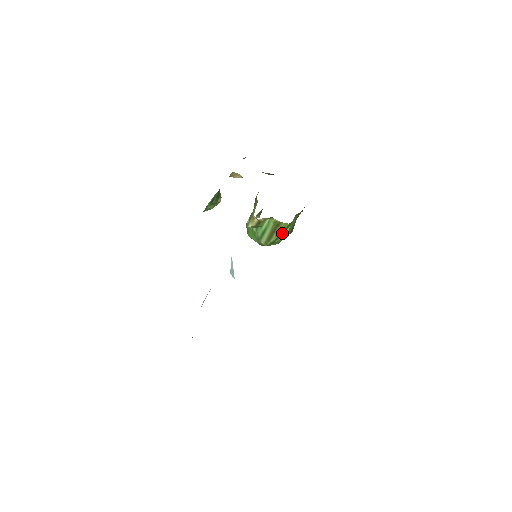
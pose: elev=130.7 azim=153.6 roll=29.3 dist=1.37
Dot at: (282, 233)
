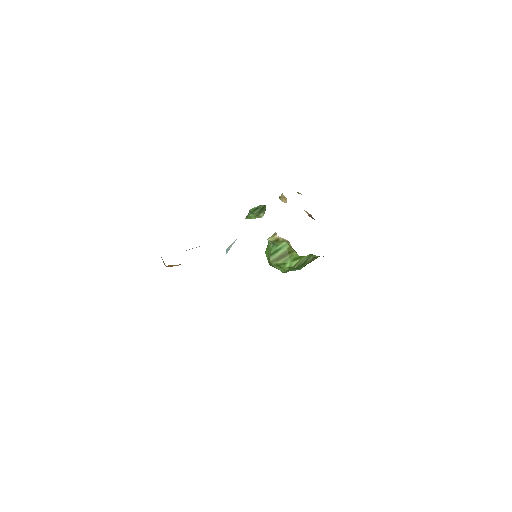
Dot at: (290, 261)
